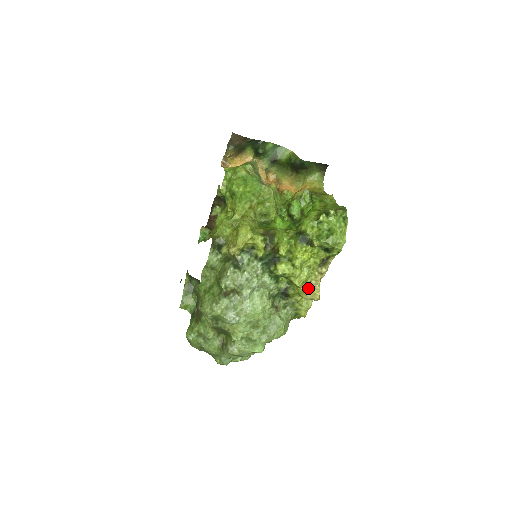
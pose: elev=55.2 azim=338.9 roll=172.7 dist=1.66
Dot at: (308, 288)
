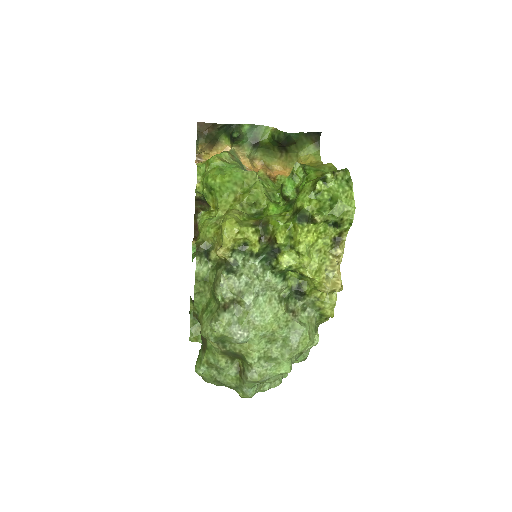
Dot at: (325, 278)
